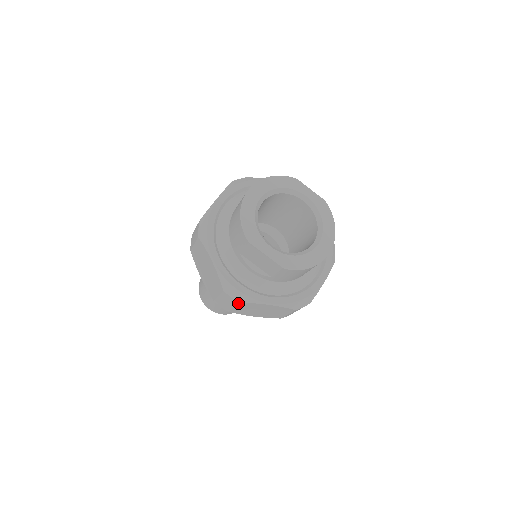
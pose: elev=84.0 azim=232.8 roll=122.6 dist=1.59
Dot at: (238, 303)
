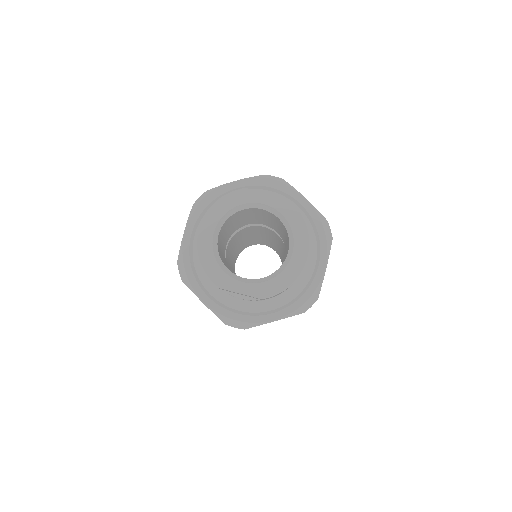
Dot at: (244, 329)
